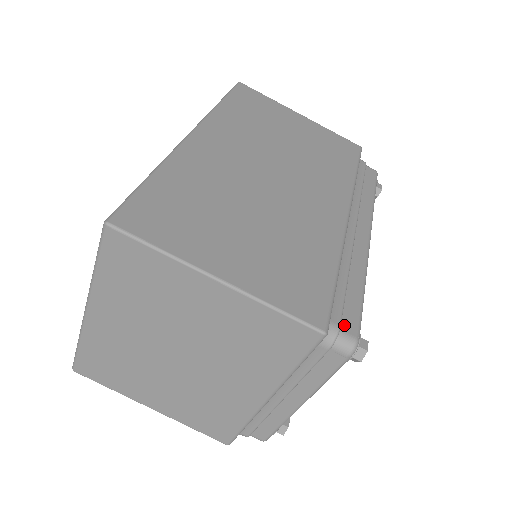
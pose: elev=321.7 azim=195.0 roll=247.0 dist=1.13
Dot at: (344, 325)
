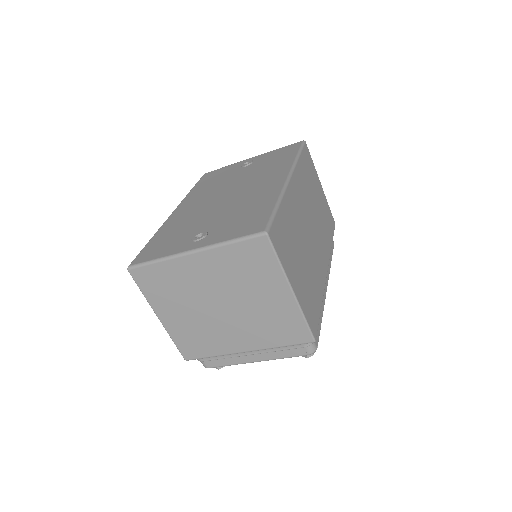
Dot at: occluded
